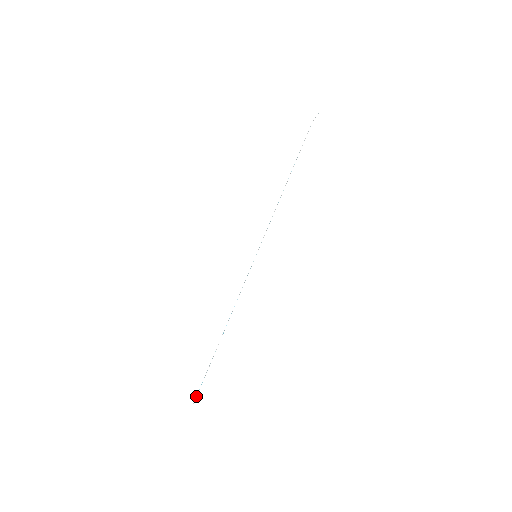
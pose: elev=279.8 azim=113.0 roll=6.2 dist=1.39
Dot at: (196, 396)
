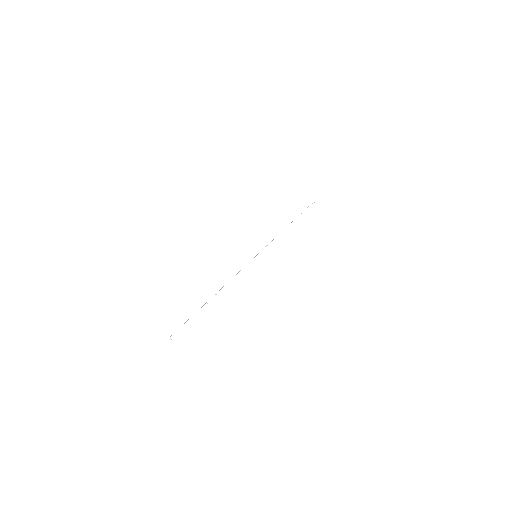
Dot at: occluded
